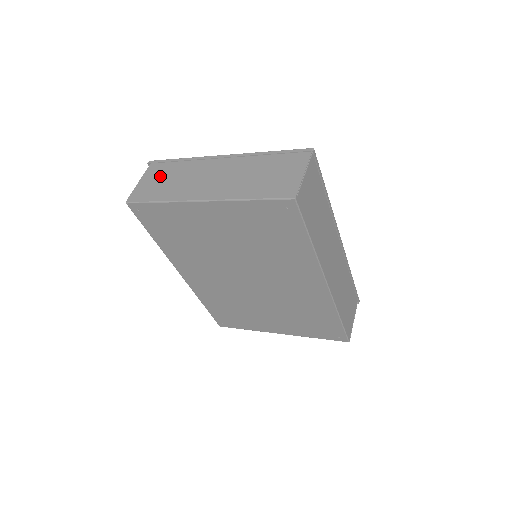
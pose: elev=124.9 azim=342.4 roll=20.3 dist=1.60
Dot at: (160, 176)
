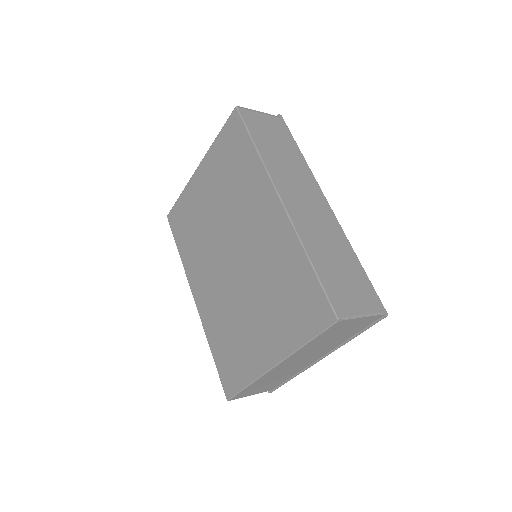
Dot at: occluded
